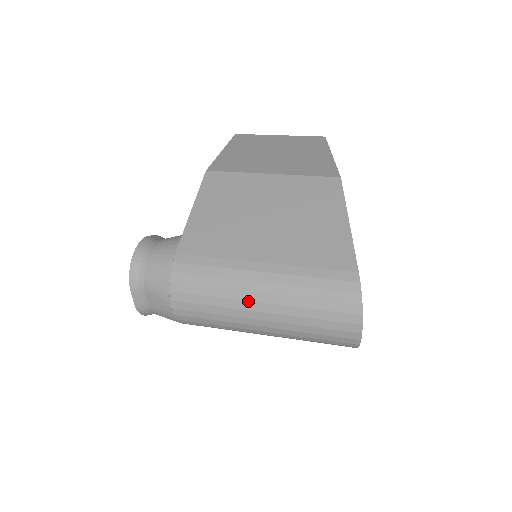
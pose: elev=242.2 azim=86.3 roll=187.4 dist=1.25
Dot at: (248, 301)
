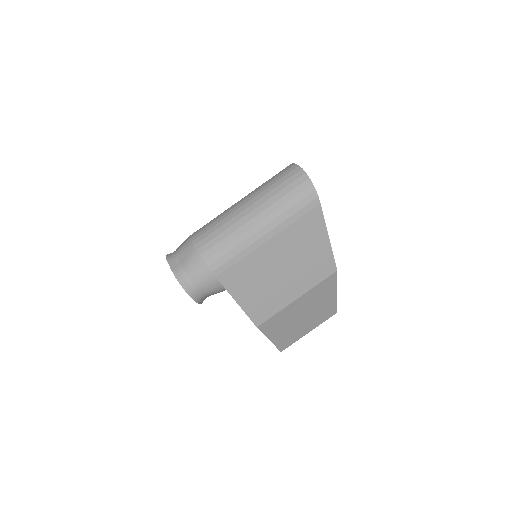
Dot at: (236, 206)
